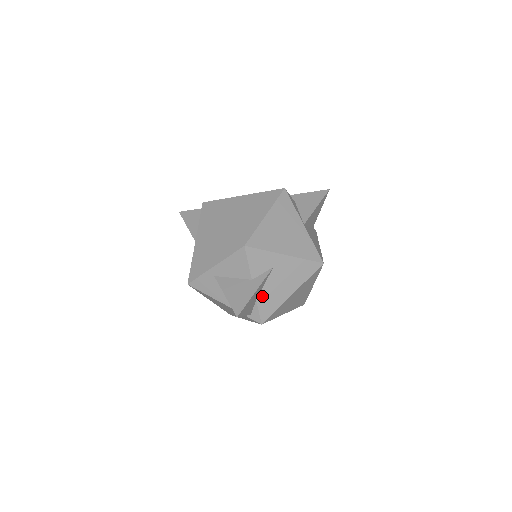
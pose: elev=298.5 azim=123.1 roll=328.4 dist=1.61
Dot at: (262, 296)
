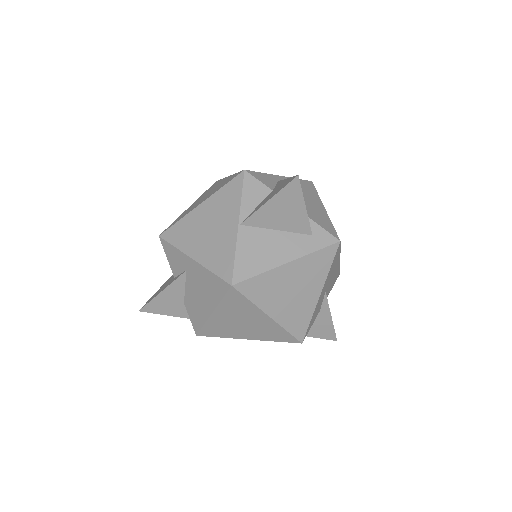
Dot at: (188, 301)
